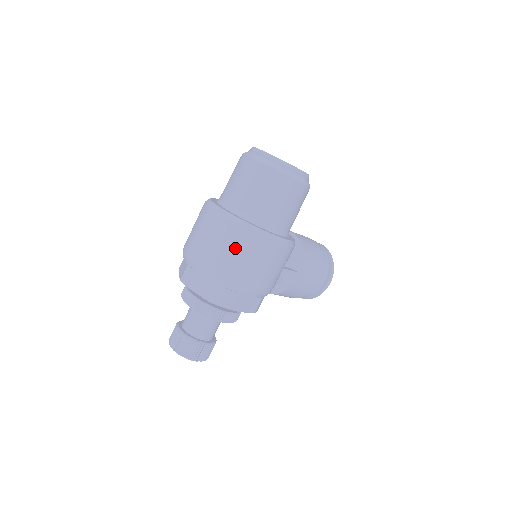
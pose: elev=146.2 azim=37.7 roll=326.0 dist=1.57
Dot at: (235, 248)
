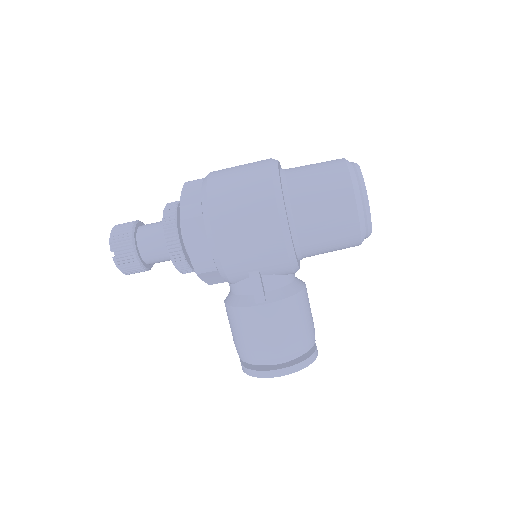
Dot at: (247, 179)
